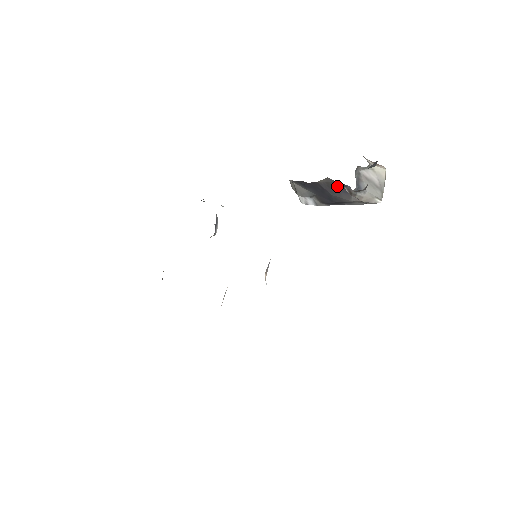
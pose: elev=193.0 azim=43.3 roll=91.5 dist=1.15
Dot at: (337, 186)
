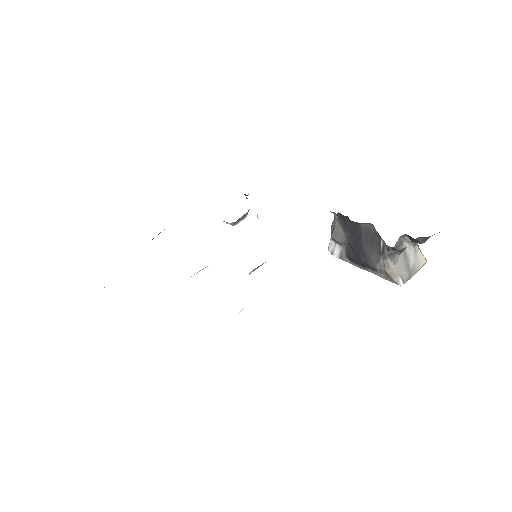
Dot at: (375, 240)
